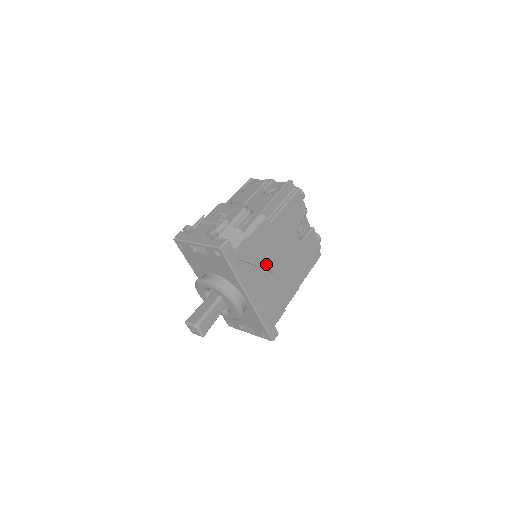
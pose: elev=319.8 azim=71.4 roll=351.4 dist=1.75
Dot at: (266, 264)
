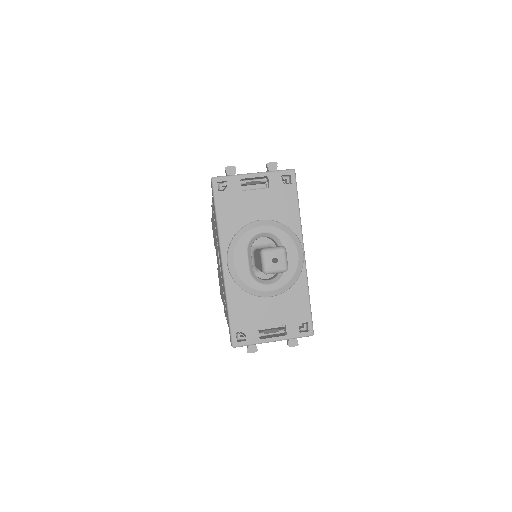
Dot at: occluded
